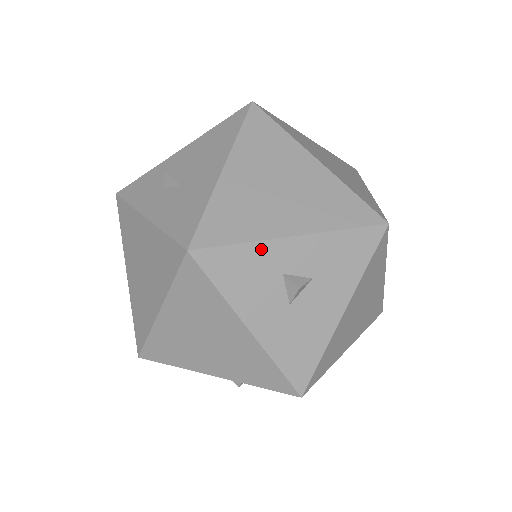
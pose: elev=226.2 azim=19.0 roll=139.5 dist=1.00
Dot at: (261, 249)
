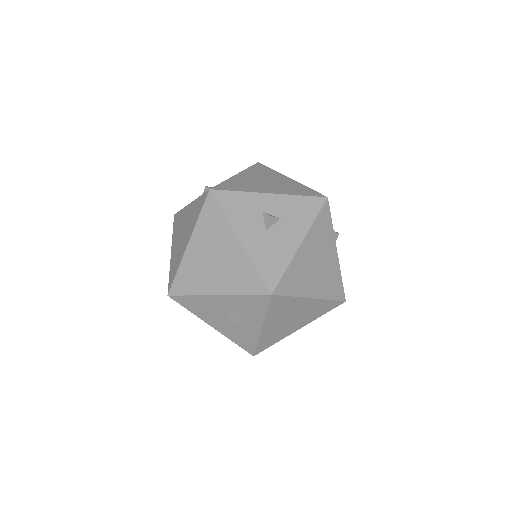
Dot at: (251, 196)
